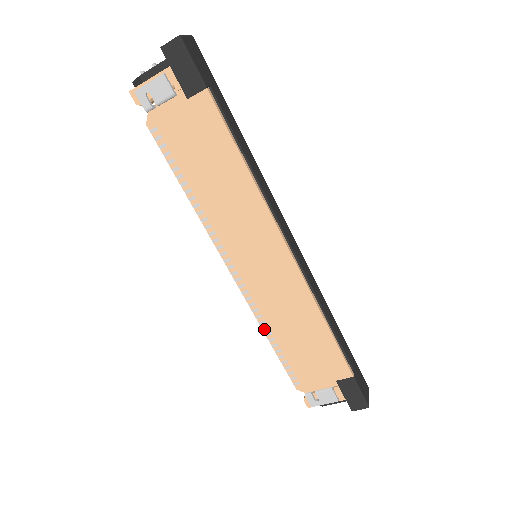
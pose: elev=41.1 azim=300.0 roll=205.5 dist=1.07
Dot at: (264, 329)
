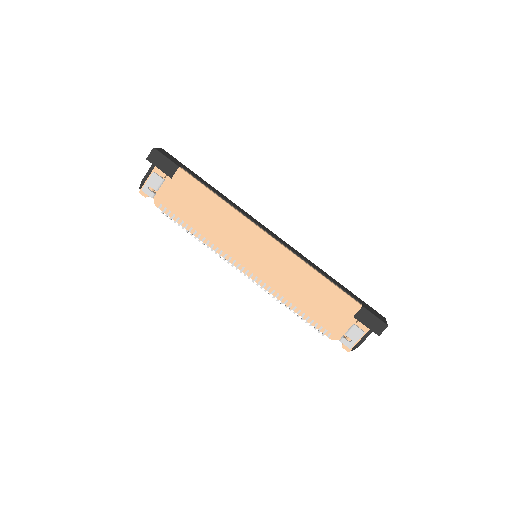
Dot at: (285, 303)
